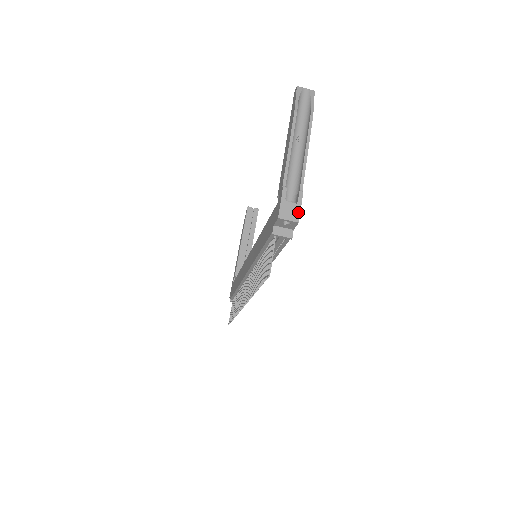
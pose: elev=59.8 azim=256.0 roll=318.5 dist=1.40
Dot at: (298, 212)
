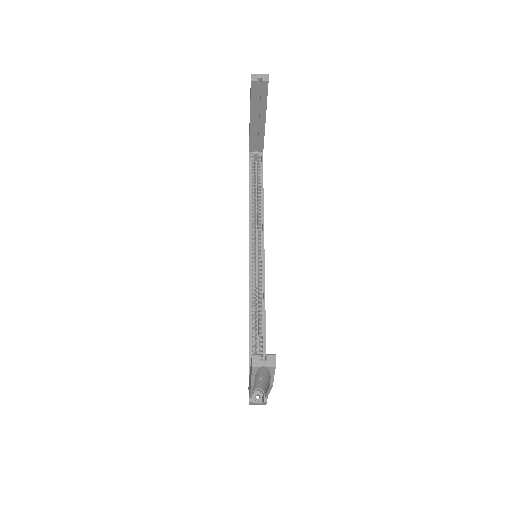
Dot at: (264, 404)
